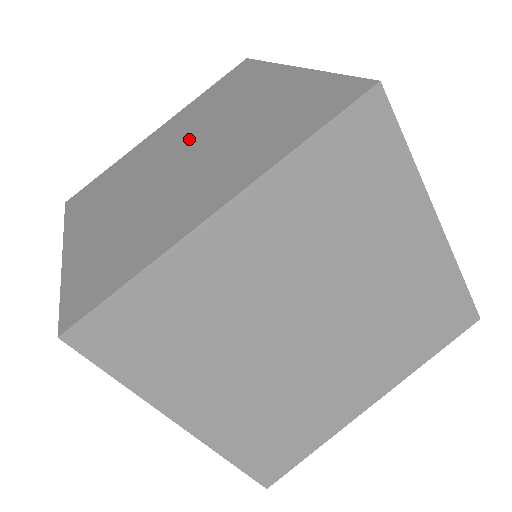
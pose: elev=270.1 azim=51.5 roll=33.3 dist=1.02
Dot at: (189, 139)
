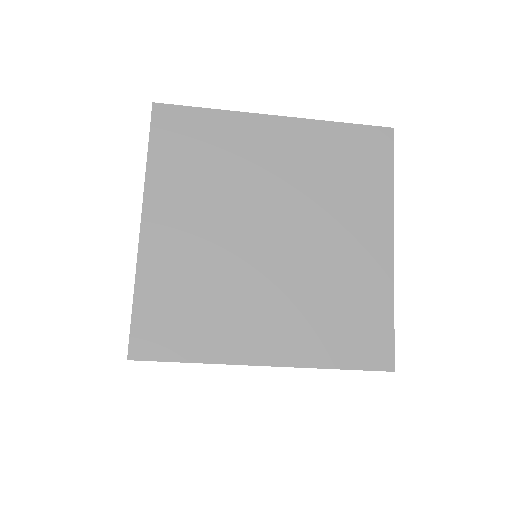
Dot at: (290, 212)
